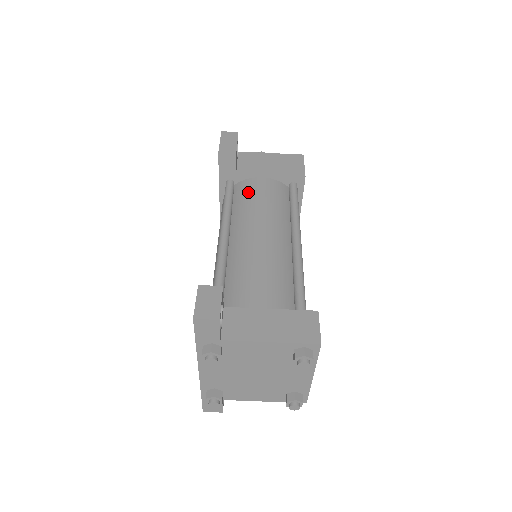
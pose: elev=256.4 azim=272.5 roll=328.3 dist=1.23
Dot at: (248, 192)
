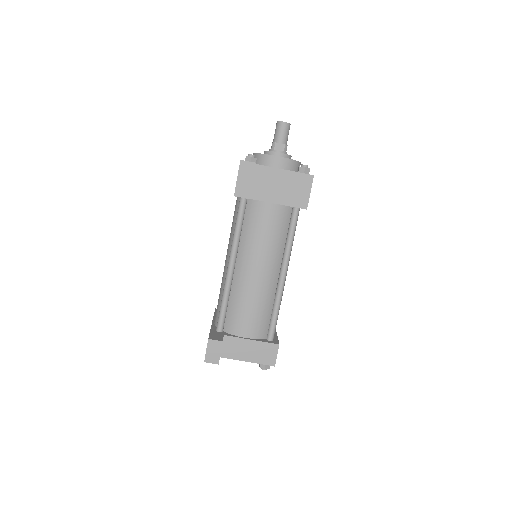
Dot at: (256, 220)
